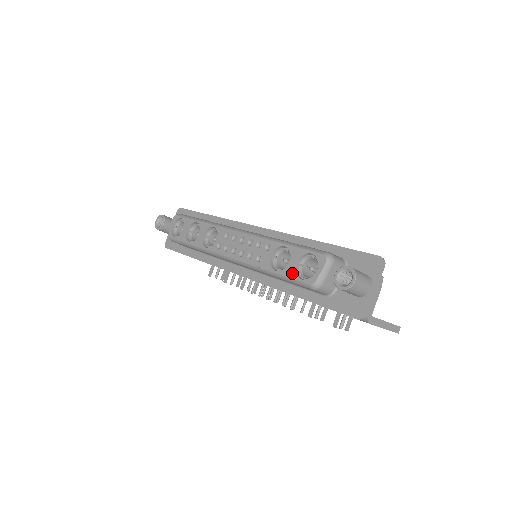
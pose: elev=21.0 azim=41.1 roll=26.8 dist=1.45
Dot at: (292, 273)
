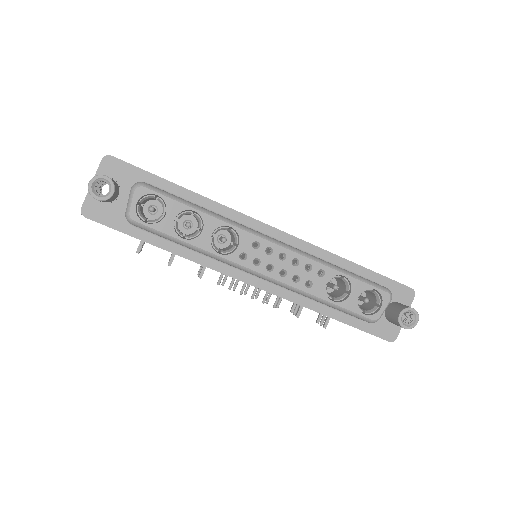
Dot at: (353, 307)
